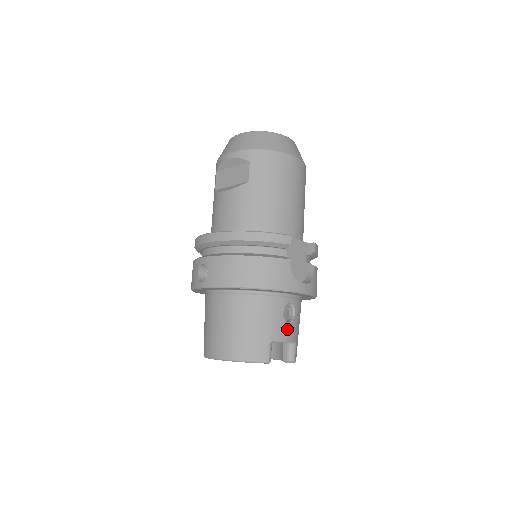
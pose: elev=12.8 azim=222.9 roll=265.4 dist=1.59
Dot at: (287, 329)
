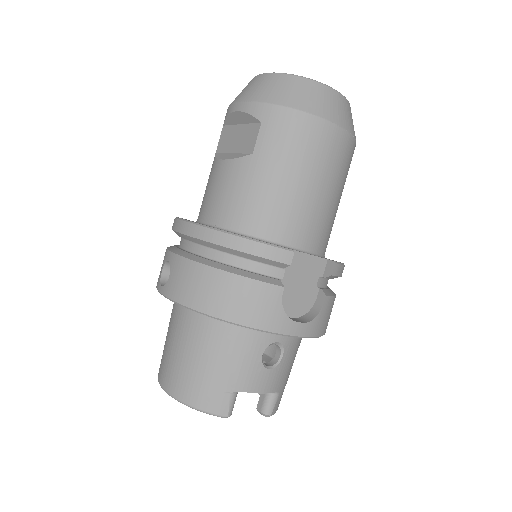
Dot at: (265, 377)
